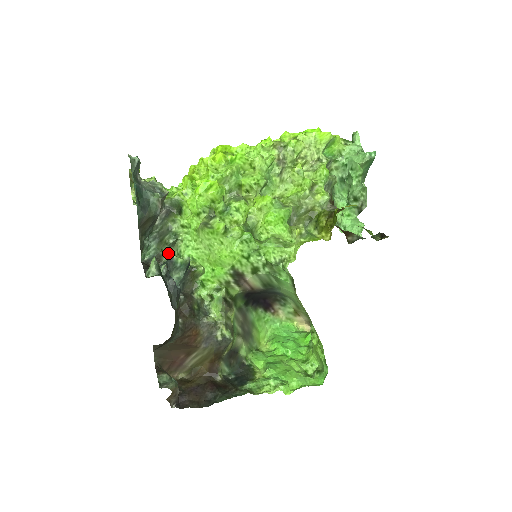
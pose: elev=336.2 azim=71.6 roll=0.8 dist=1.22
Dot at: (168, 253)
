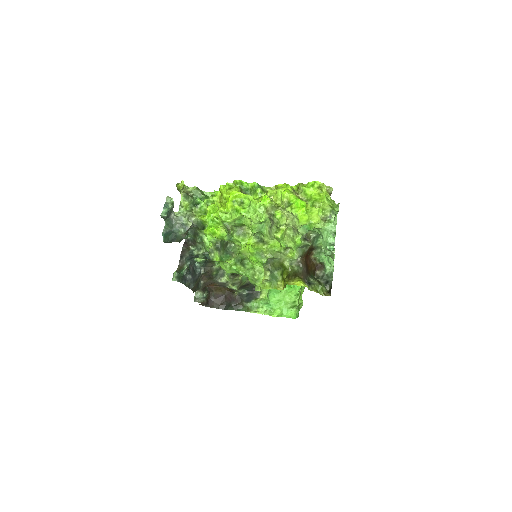
Dot at: (199, 243)
